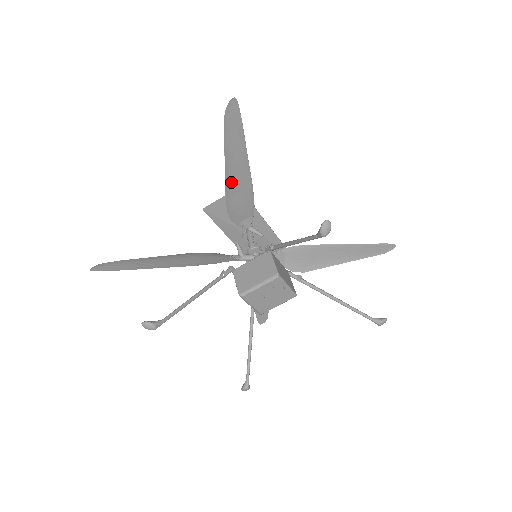
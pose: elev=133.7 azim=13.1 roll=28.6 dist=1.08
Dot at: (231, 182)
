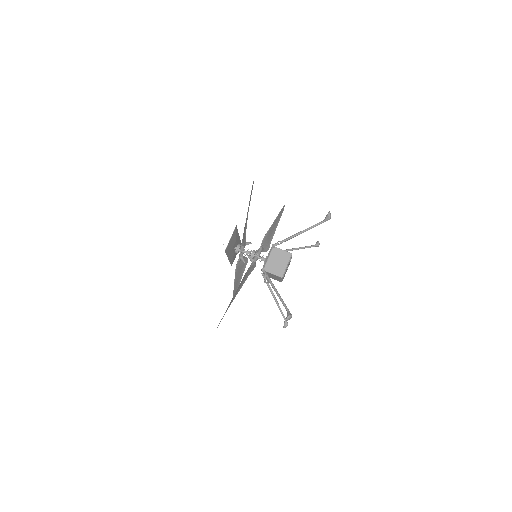
Dot at: (246, 224)
